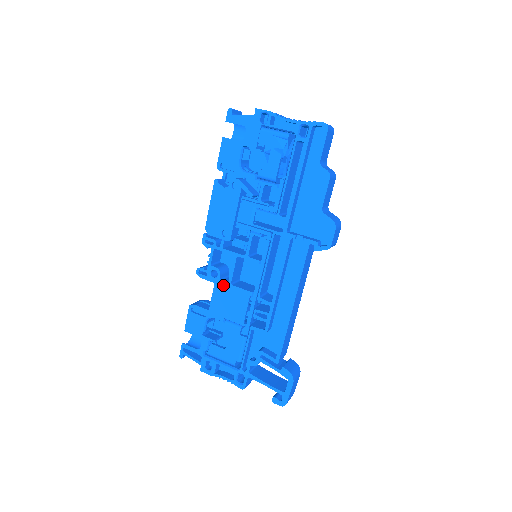
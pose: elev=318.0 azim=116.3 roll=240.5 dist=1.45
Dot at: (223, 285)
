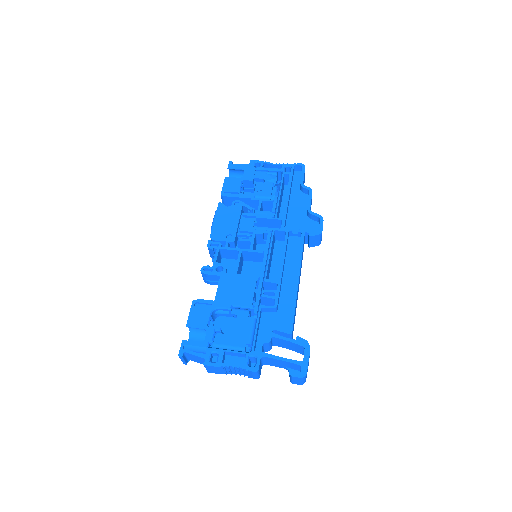
Dot at: (229, 276)
